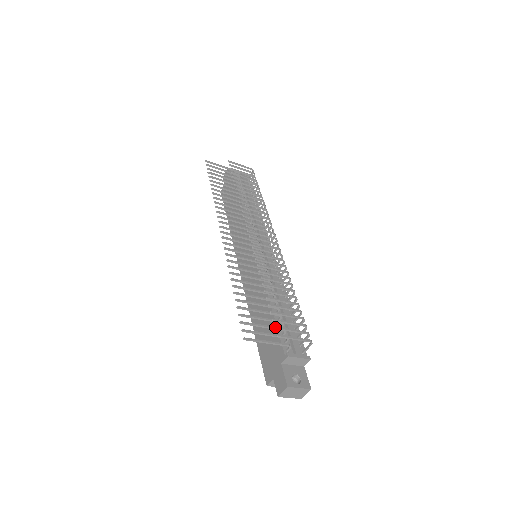
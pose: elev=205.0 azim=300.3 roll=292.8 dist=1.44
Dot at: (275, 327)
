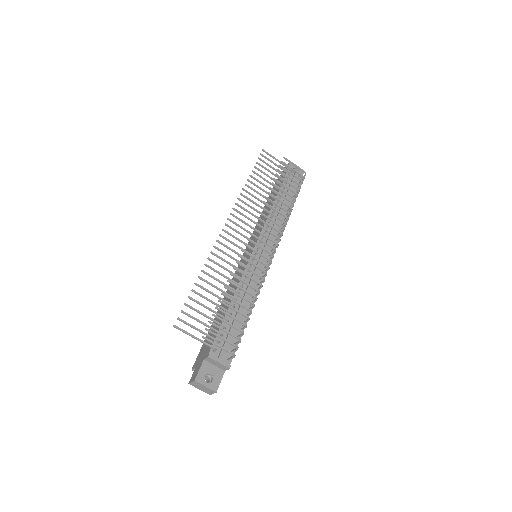
Dot at: (206, 329)
